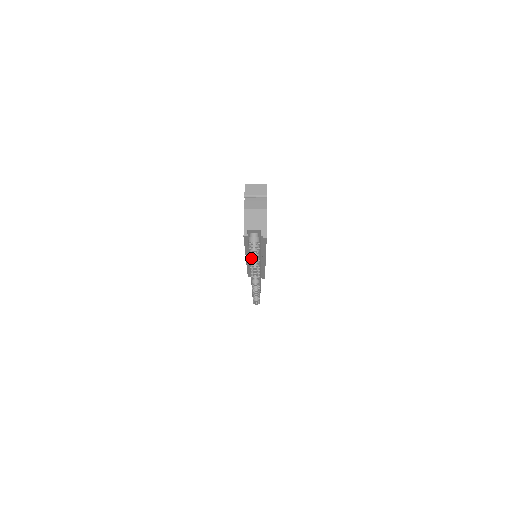
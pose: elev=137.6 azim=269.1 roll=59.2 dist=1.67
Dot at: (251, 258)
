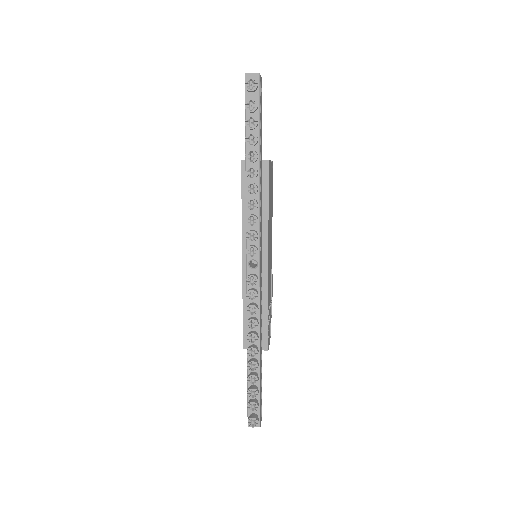
Dot at: (247, 151)
